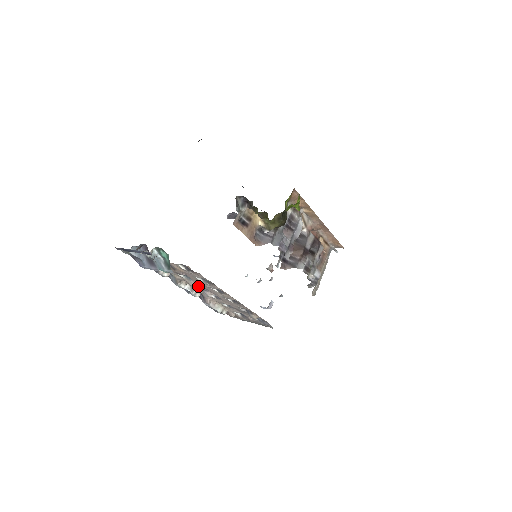
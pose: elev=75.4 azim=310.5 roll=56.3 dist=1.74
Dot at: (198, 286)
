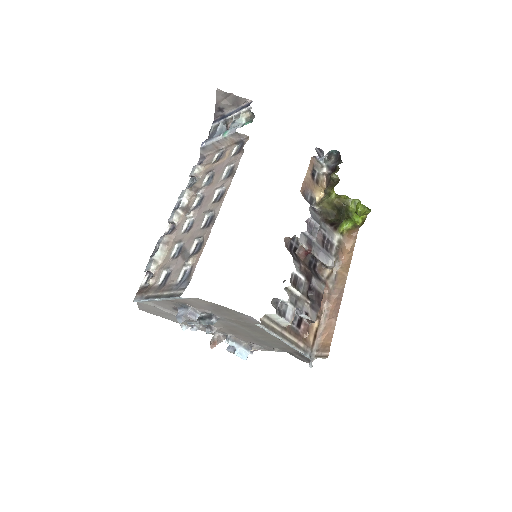
Dot at: (196, 204)
